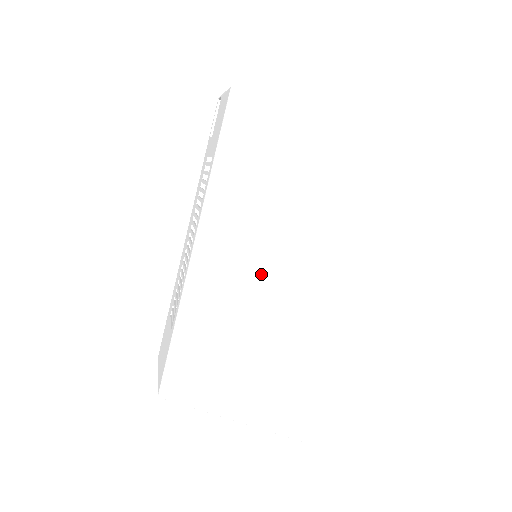
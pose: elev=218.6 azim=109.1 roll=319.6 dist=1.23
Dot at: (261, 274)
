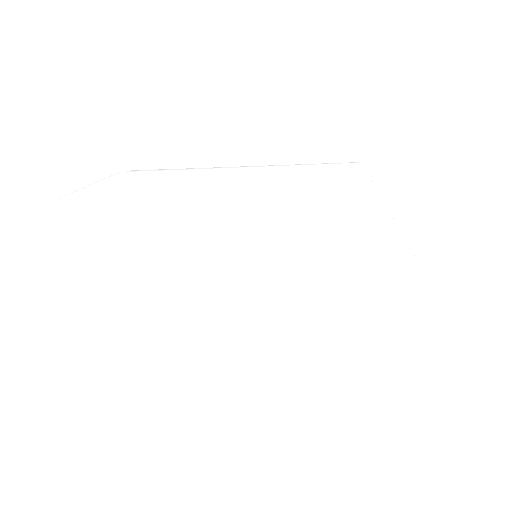
Dot at: (314, 236)
